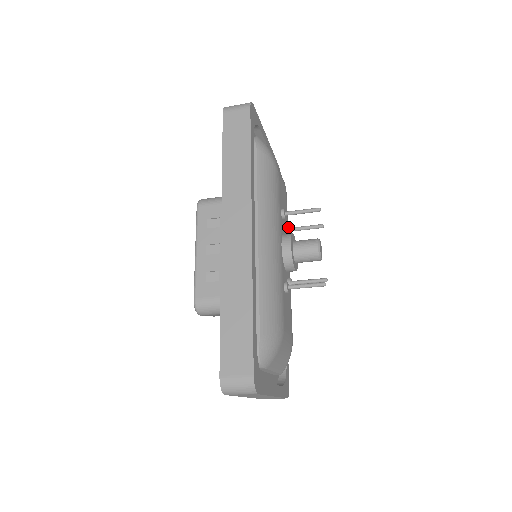
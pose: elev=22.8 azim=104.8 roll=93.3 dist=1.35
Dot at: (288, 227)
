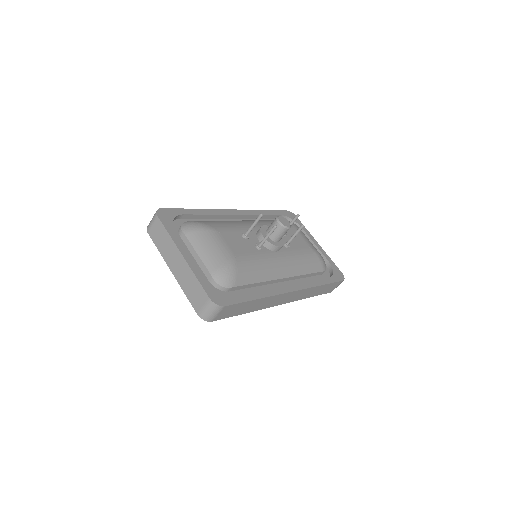
Dot at: (286, 242)
